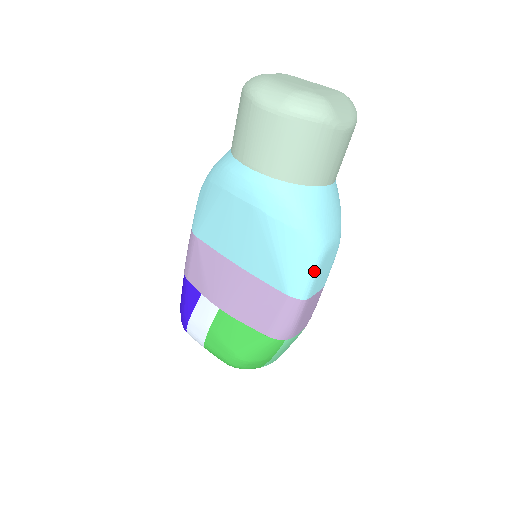
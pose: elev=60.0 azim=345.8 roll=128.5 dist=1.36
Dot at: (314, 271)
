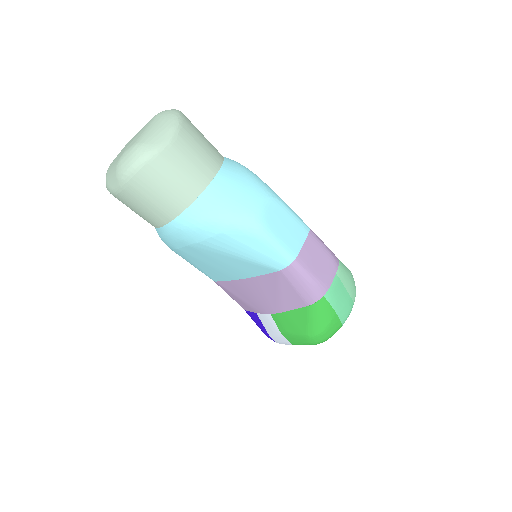
Dot at: (270, 240)
